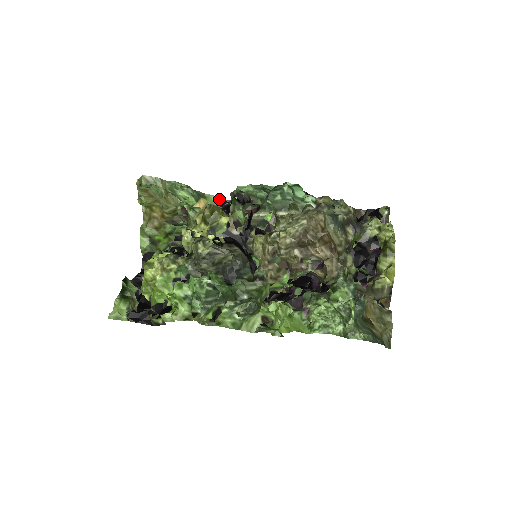
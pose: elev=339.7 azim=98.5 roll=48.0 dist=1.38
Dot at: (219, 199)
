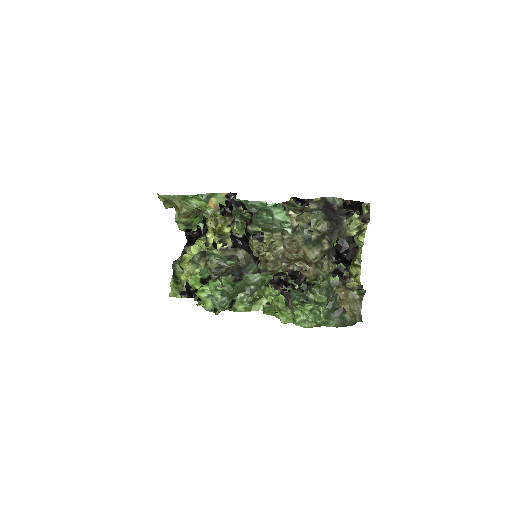
Dot at: (226, 194)
